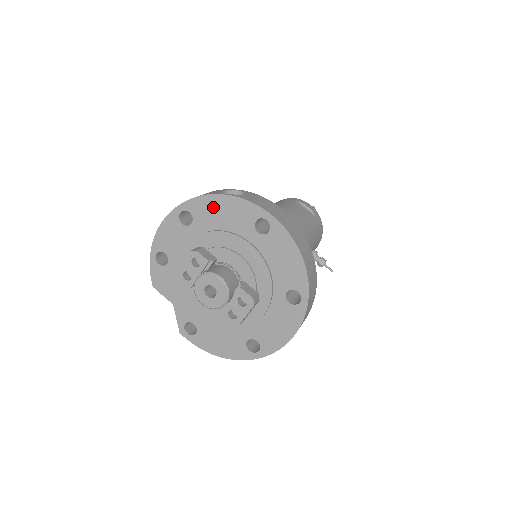
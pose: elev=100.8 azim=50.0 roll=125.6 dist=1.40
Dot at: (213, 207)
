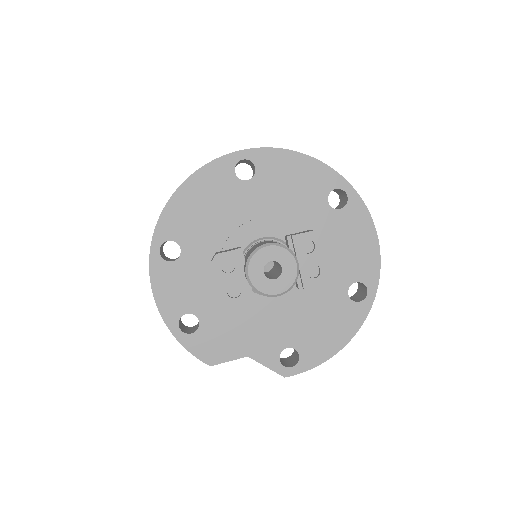
Dot at: (184, 208)
